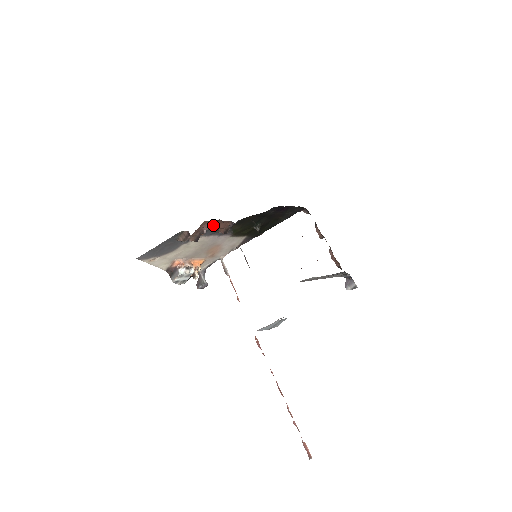
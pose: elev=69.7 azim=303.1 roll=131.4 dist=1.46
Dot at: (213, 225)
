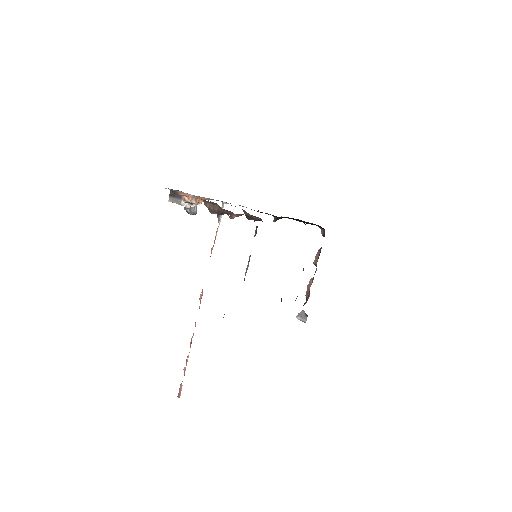
Dot at: occluded
